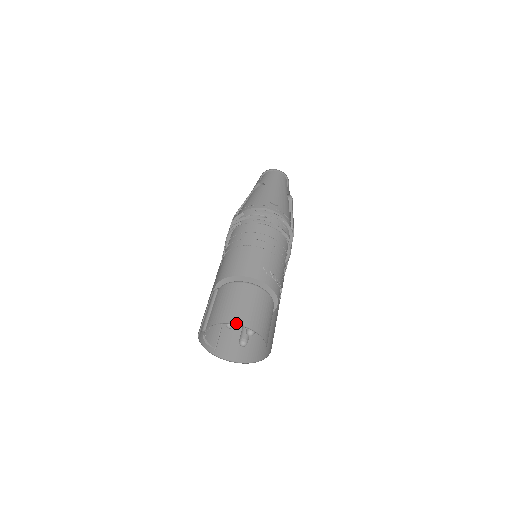
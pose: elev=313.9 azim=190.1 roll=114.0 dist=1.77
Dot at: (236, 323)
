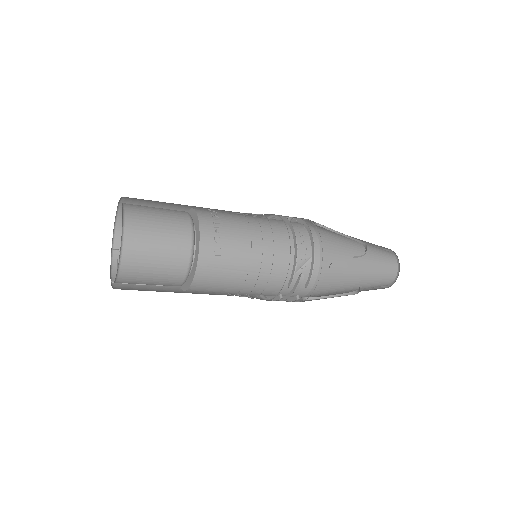
Dot at: occluded
